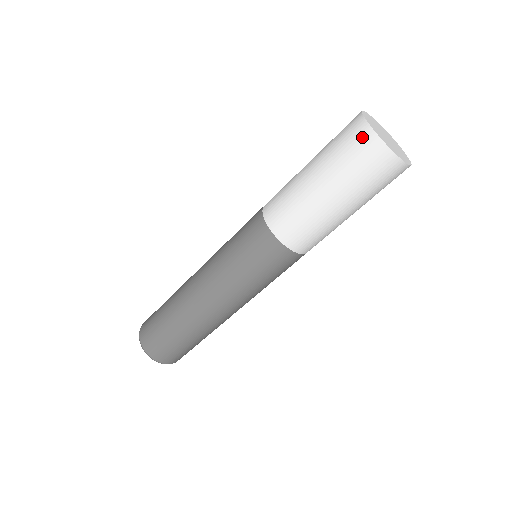
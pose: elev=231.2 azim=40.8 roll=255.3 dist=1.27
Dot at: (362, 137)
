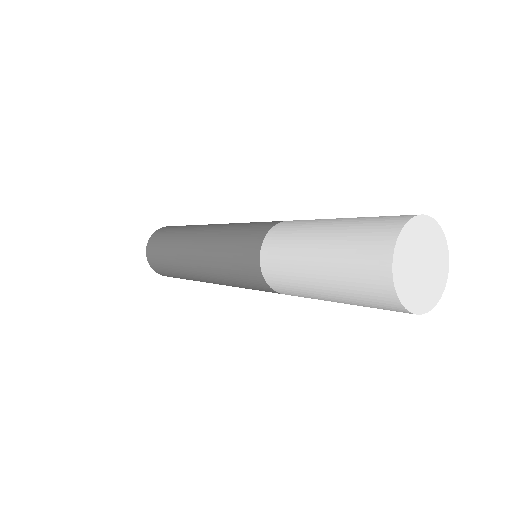
Dot at: (391, 307)
